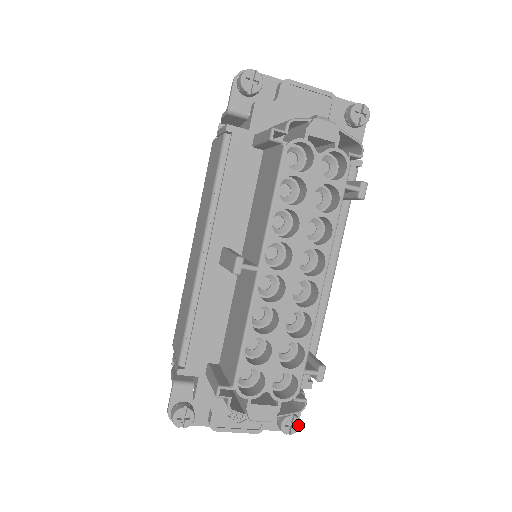
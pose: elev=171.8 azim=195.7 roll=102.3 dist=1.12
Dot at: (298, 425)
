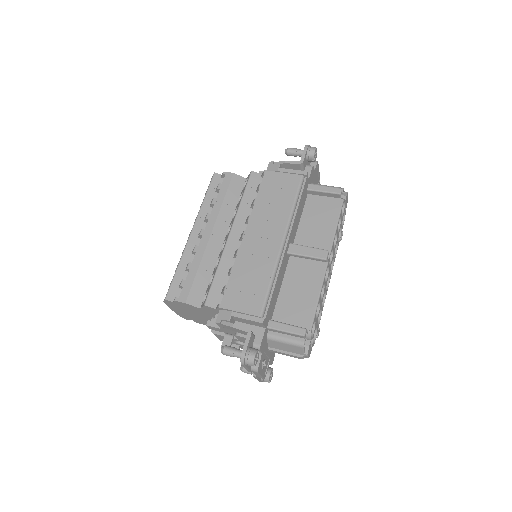
Dot at: (272, 376)
